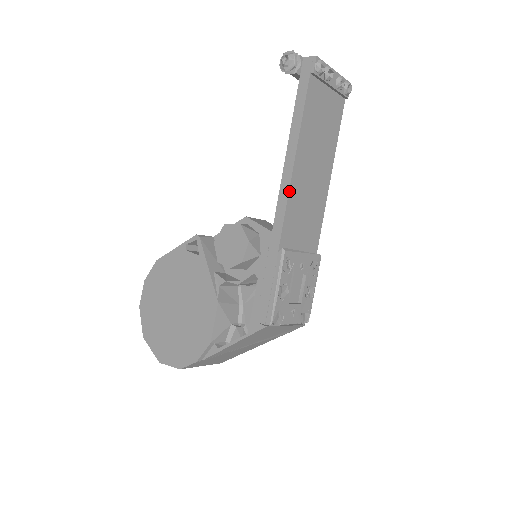
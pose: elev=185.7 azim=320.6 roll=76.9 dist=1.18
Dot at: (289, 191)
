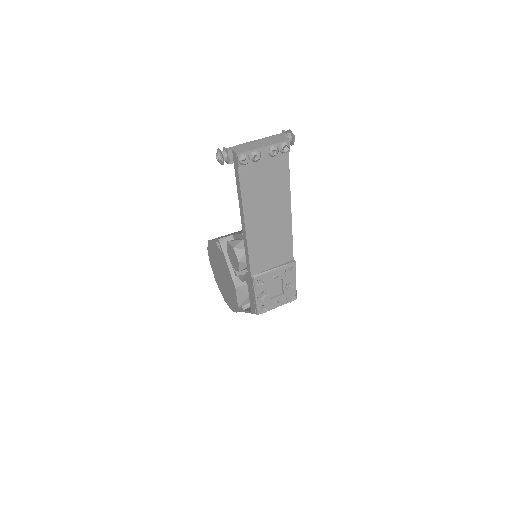
Dot at: (247, 243)
